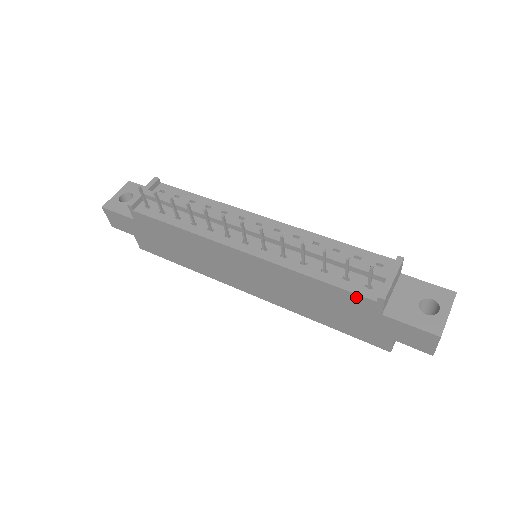
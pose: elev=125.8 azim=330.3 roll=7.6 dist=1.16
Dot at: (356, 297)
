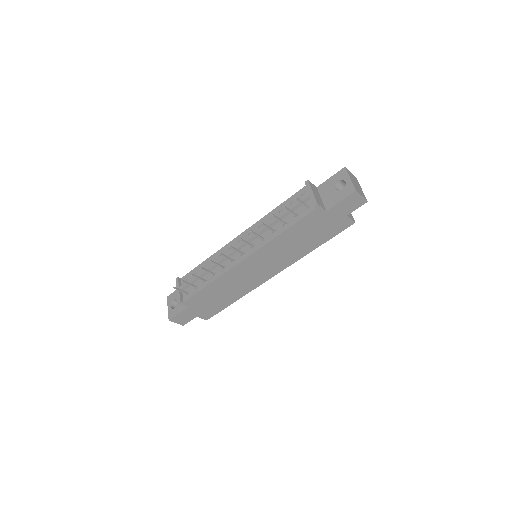
Dot at: (308, 217)
